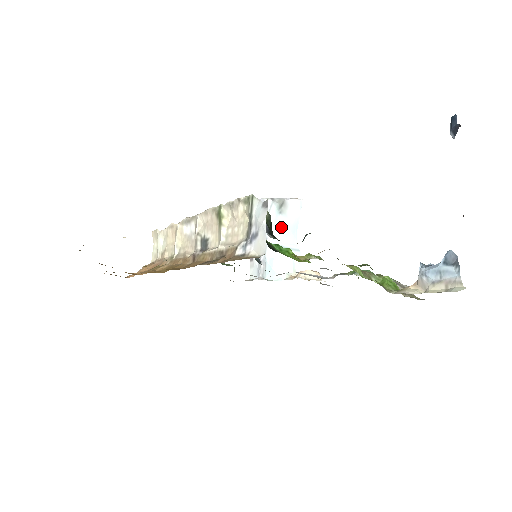
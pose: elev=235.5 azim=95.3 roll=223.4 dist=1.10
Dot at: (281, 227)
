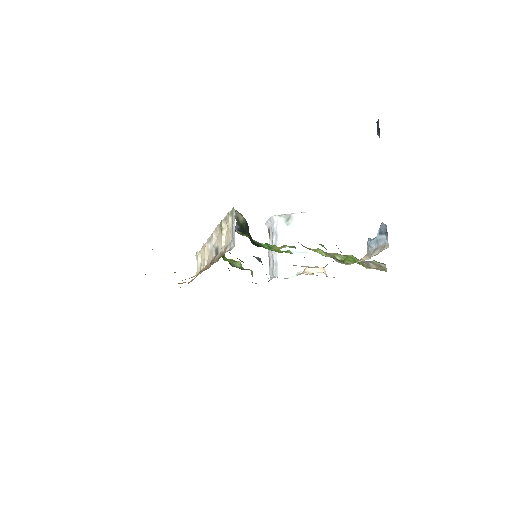
Dot at: (289, 236)
